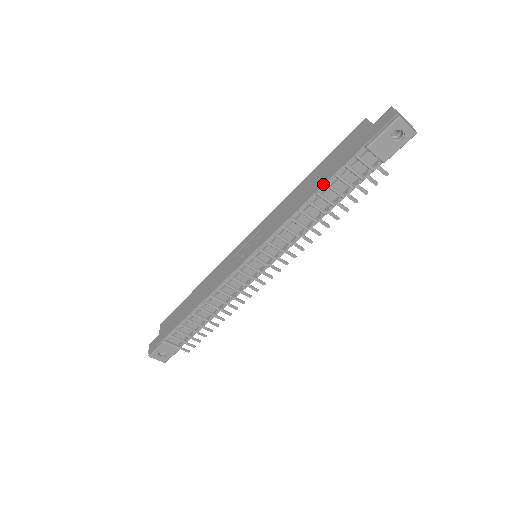
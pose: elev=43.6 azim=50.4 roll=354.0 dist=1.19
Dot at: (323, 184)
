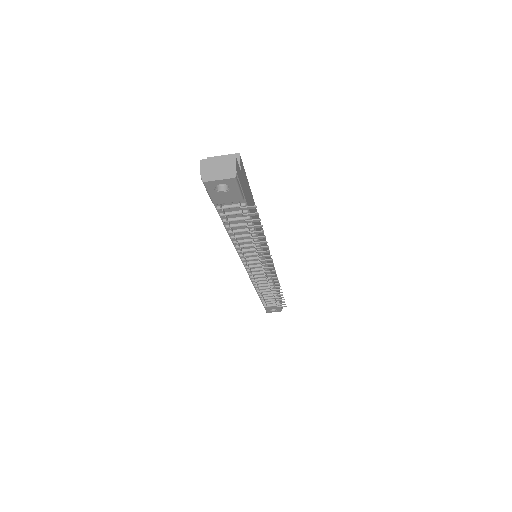
Dot at: (224, 226)
